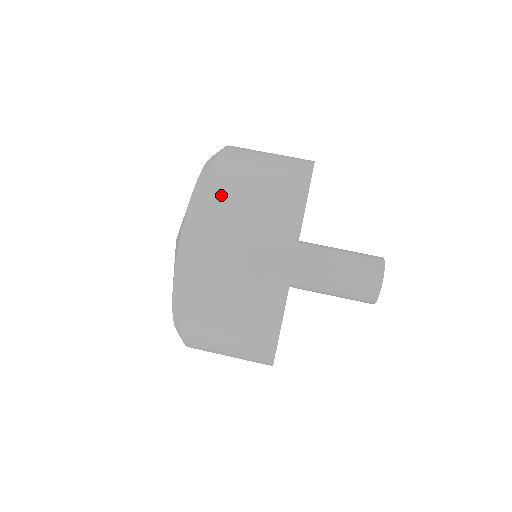
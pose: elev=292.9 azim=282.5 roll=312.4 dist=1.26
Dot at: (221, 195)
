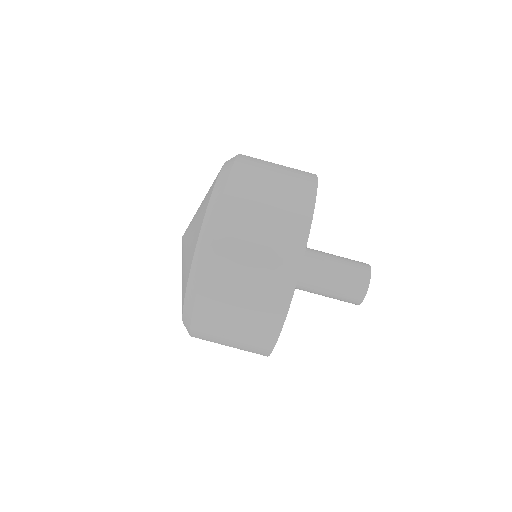
Dot at: (215, 289)
